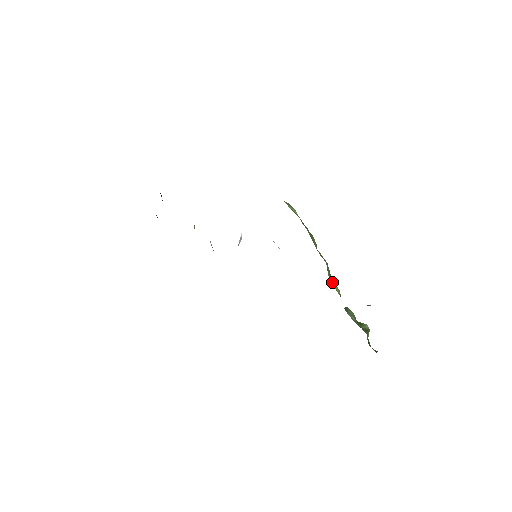
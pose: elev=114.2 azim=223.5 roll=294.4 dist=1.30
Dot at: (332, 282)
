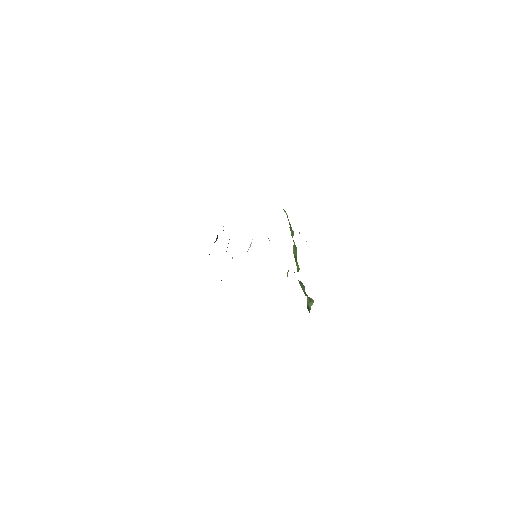
Dot at: (295, 258)
